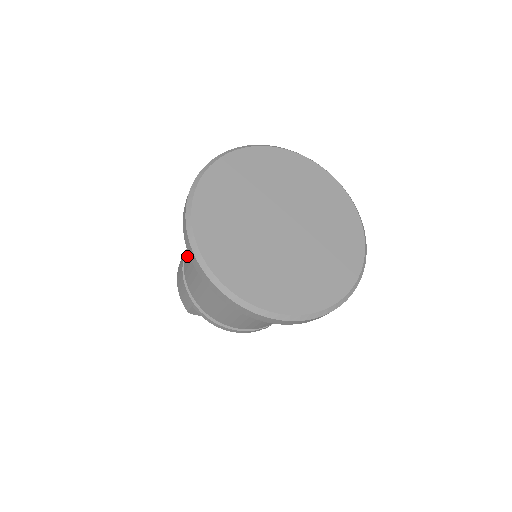
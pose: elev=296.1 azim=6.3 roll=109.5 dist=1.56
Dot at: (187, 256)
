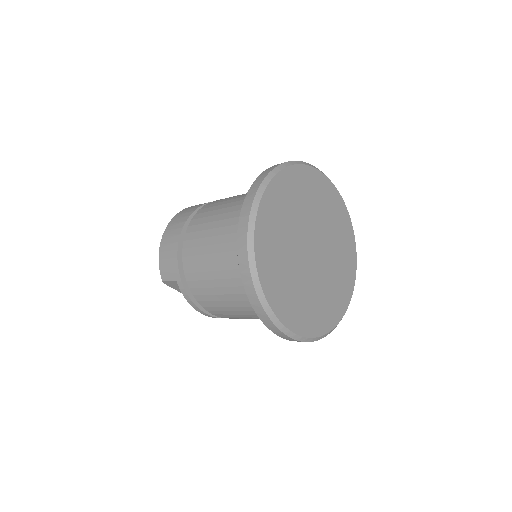
Dot at: (196, 235)
